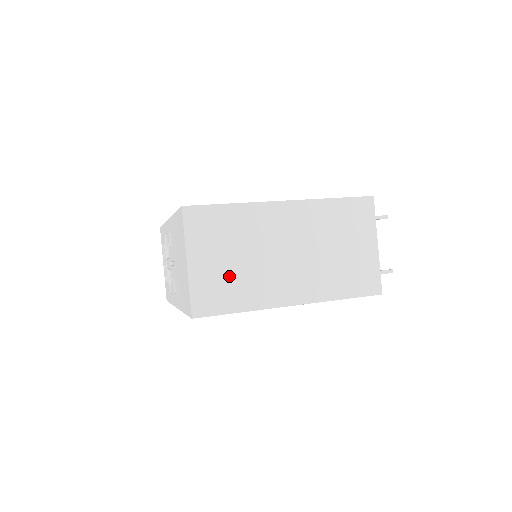
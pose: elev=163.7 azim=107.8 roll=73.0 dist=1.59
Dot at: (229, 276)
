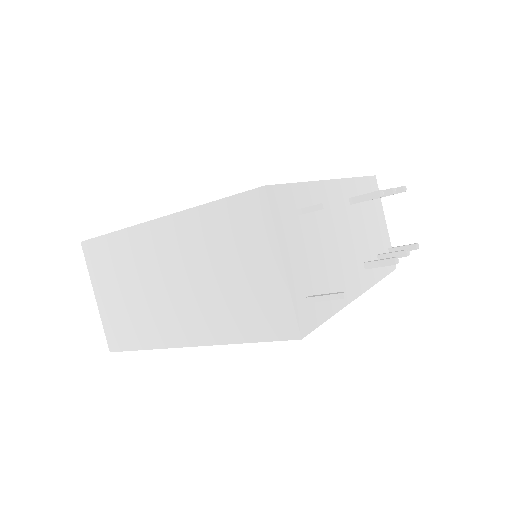
Dot at: (127, 311)
